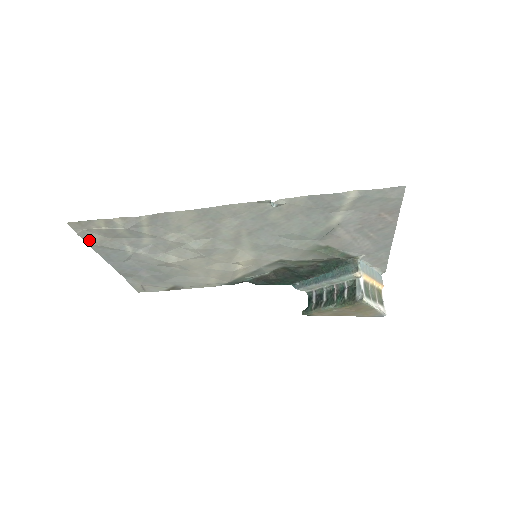
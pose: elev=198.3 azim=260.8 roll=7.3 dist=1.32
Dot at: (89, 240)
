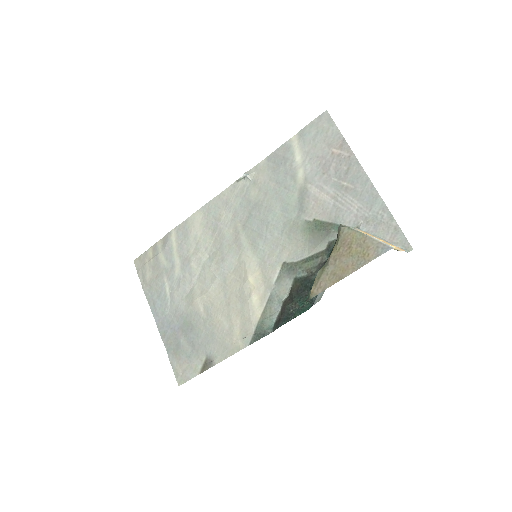
Dot at: (144, 282)
